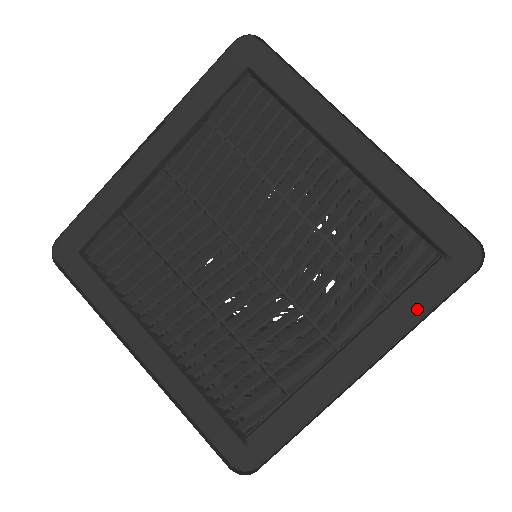
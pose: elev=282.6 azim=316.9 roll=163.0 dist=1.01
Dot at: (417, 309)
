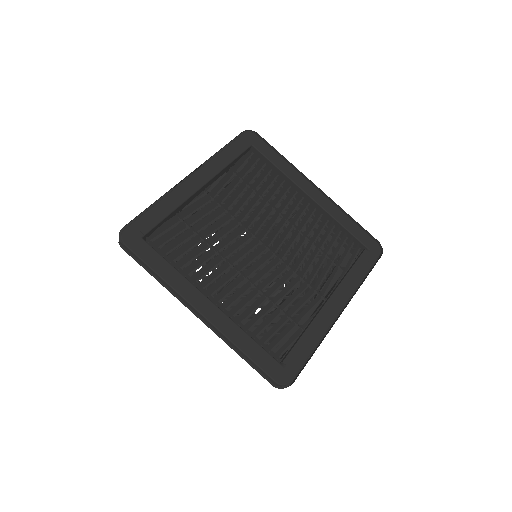
Dot at: (360, 275)
